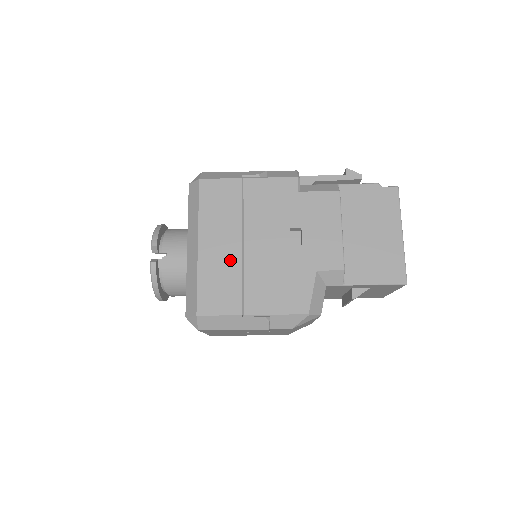
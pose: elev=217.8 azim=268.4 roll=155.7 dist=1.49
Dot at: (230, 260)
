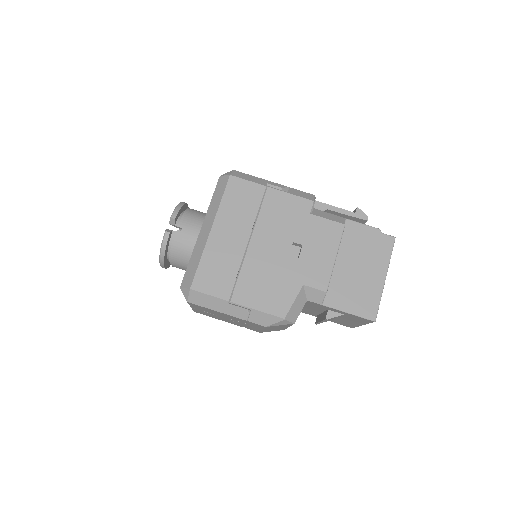
Dot at: (234, 252)
